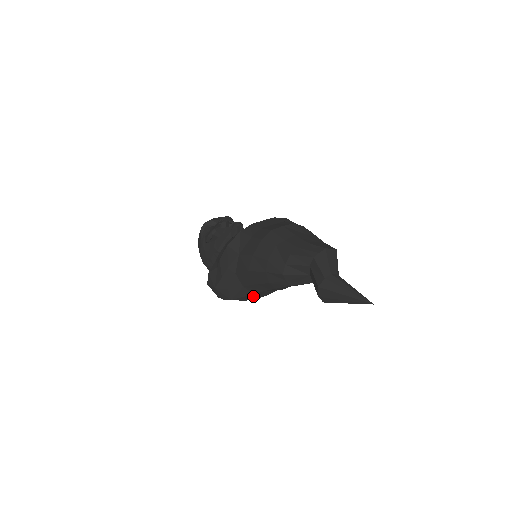
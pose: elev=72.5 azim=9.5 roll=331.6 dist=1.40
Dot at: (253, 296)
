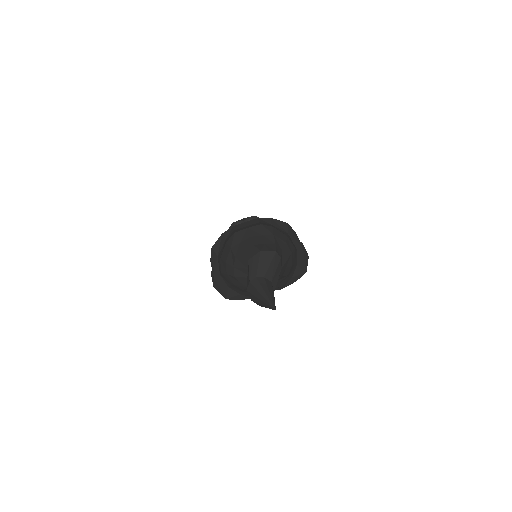
Dot at: (243, 296)
